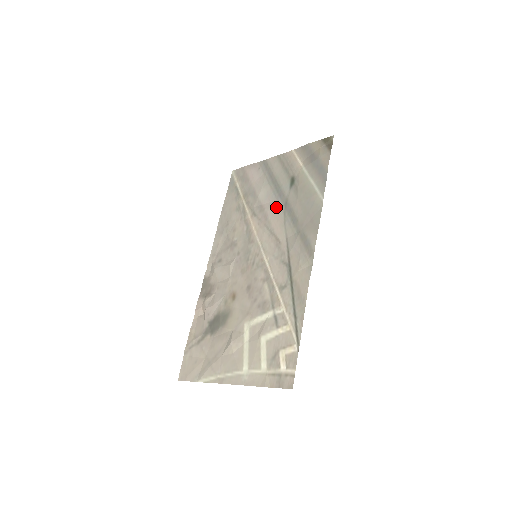
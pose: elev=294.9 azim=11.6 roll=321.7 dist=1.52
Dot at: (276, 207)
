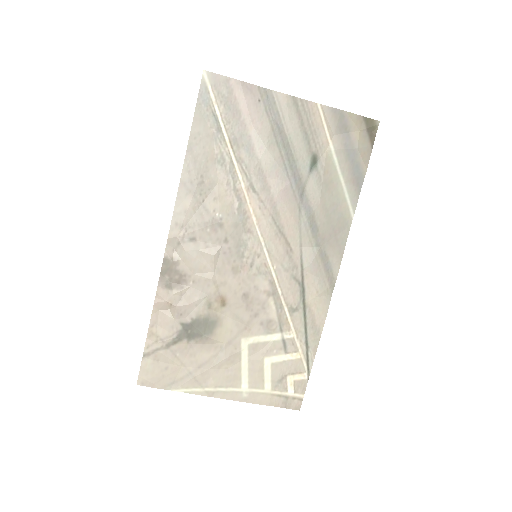
Dot at: (289, 194)
